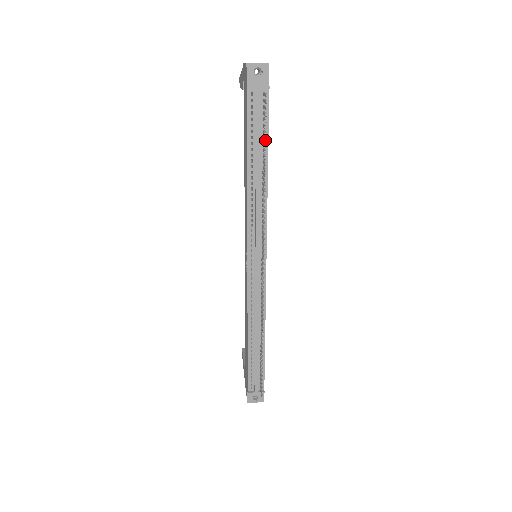
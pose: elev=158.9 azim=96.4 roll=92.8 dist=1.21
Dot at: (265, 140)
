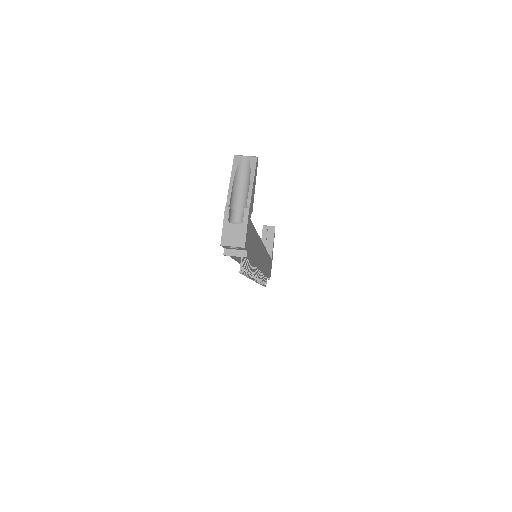
Dot at: occluded
